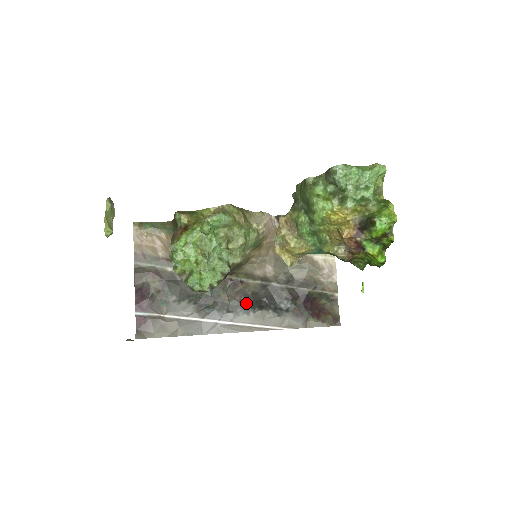
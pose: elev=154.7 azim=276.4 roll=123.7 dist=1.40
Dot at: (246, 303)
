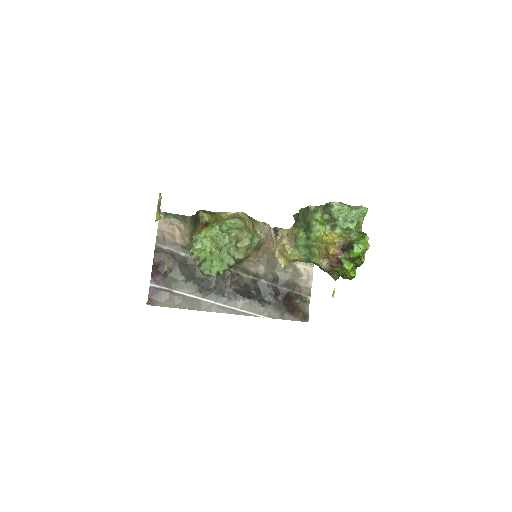
Dot at: (239, 292)
